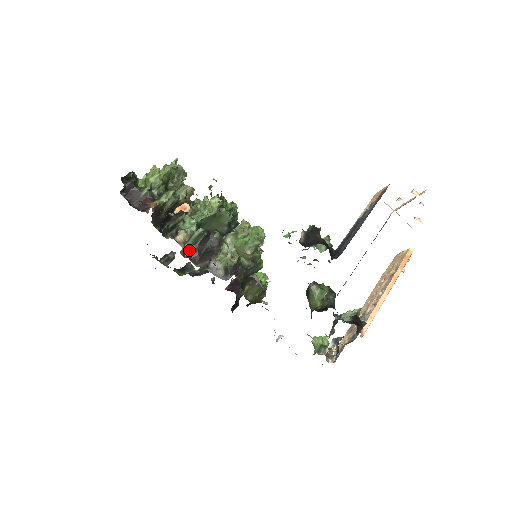
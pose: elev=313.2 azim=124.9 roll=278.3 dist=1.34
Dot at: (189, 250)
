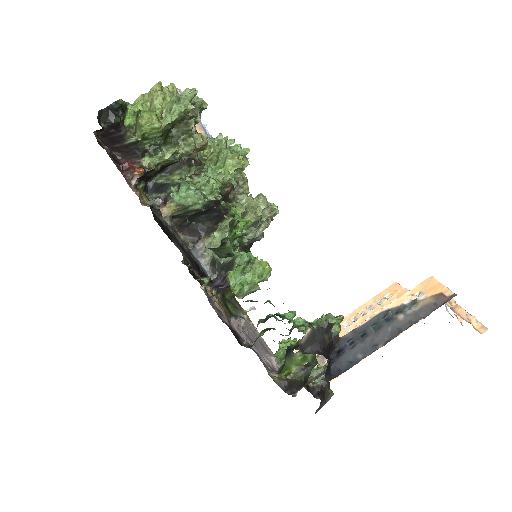
Dot at: (177, 216)
